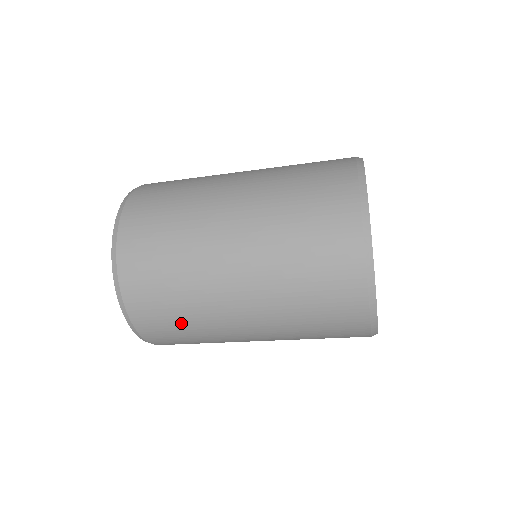
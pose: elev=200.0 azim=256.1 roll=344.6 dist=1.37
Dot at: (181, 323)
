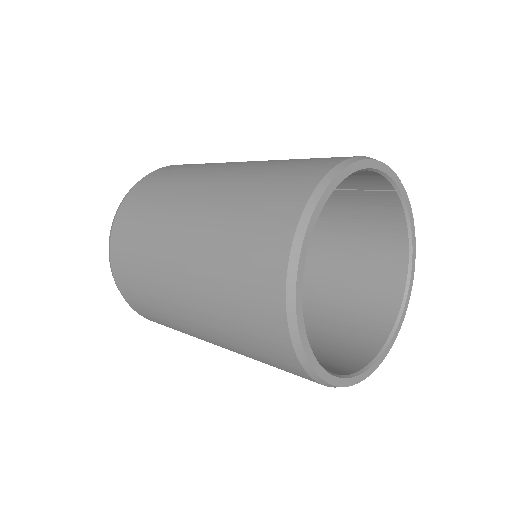
Dot at: occluded
